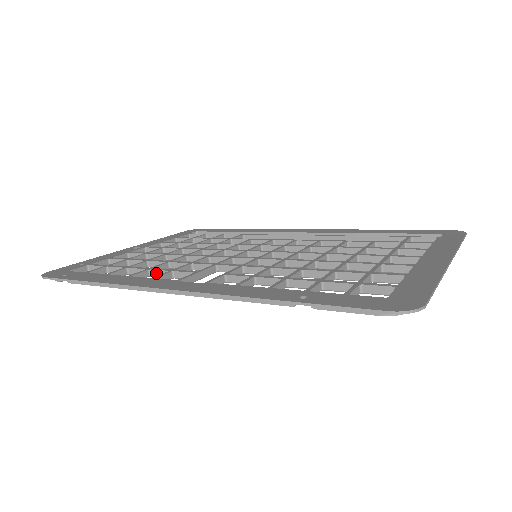
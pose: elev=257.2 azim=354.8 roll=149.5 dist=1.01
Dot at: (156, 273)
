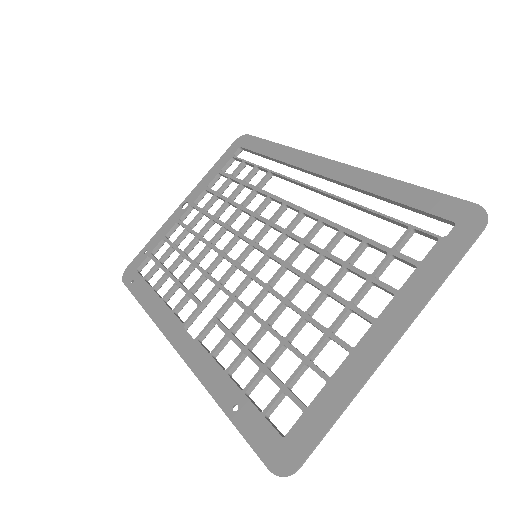
Dot at: (181, 288)
